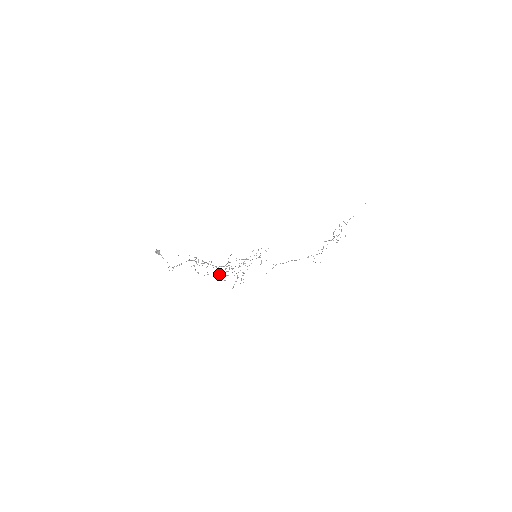
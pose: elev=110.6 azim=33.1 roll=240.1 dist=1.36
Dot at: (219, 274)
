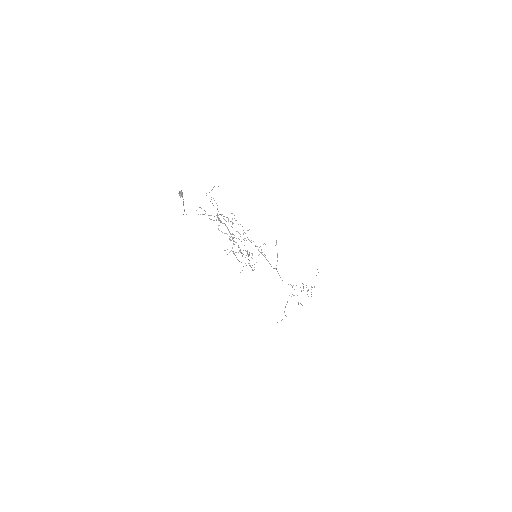
Dot at: occluded
